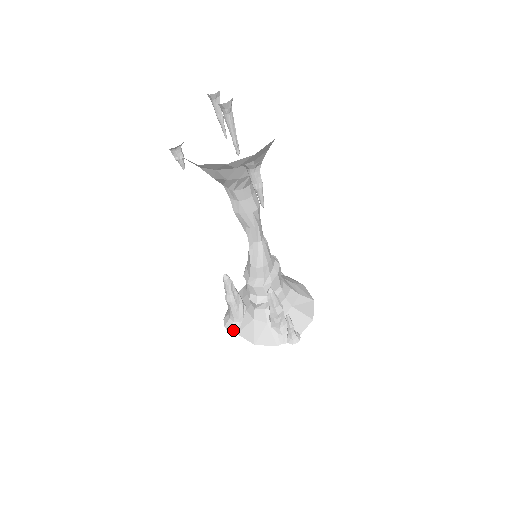
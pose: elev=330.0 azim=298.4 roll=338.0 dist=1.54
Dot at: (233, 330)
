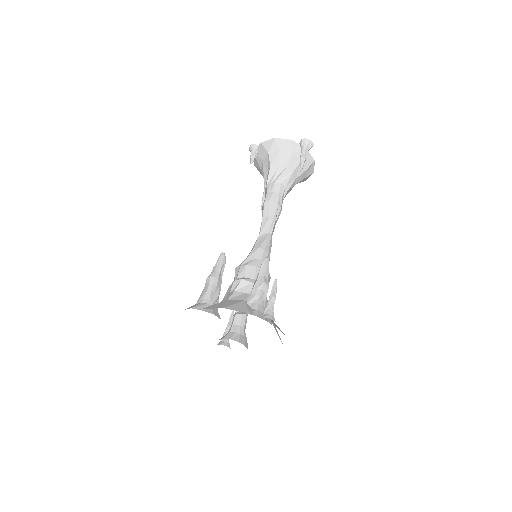
Dot at: (197, 307)
